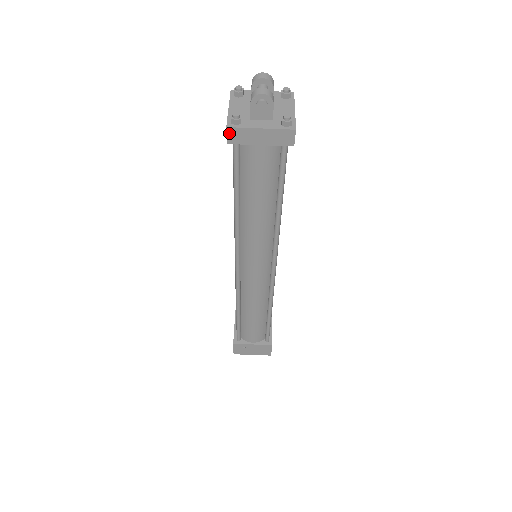
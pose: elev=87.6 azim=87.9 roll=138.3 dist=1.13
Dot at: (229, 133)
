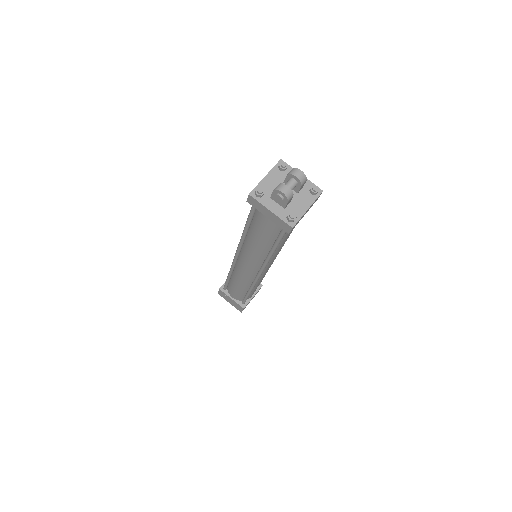
Dot at: (250, 198)
